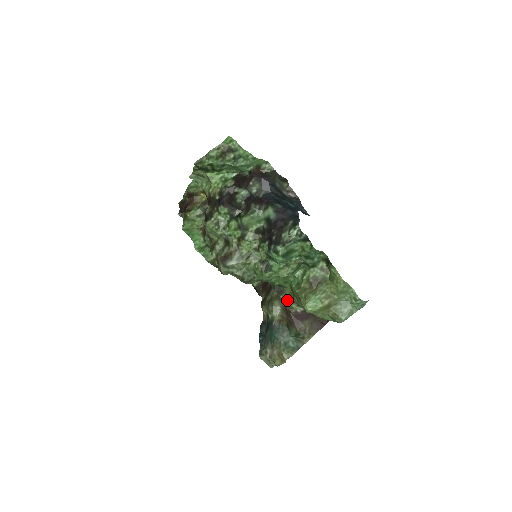
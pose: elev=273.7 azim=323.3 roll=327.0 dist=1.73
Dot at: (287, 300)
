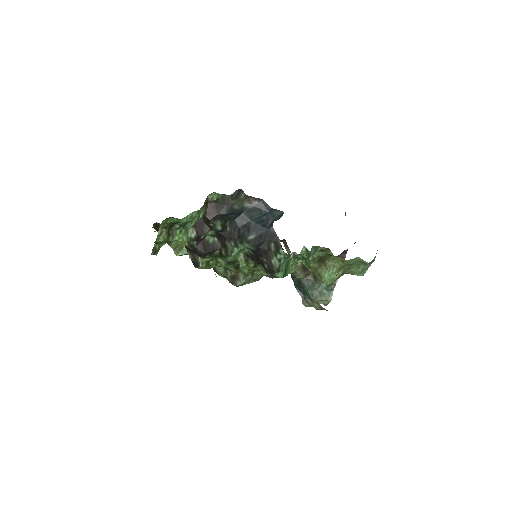
Dot at: occluded
